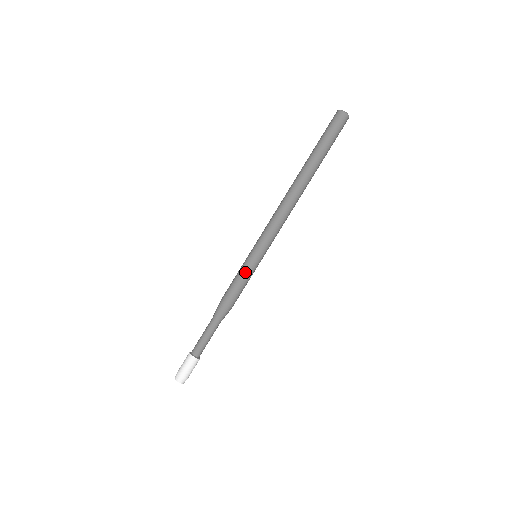
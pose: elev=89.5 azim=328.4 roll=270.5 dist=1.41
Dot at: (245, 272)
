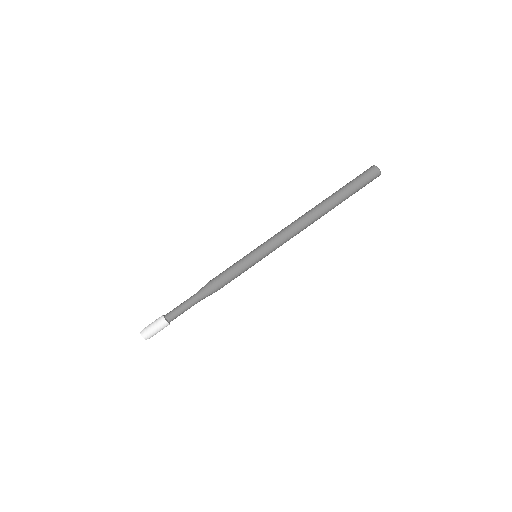
Dot at: (239, 262)
